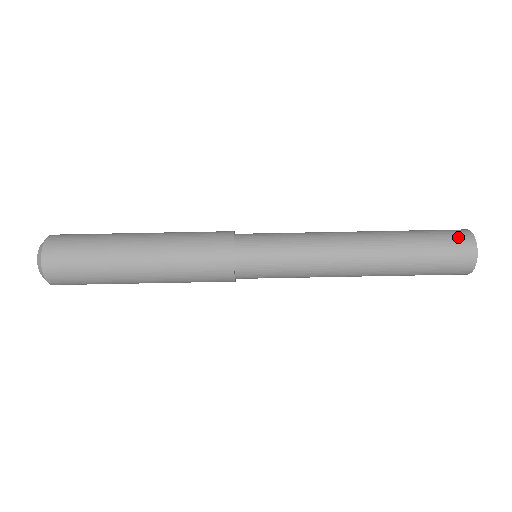
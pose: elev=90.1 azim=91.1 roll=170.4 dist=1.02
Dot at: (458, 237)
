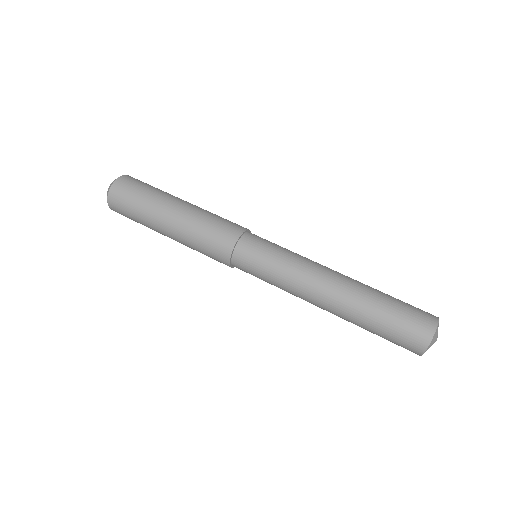
Dot at: (424, 312)
